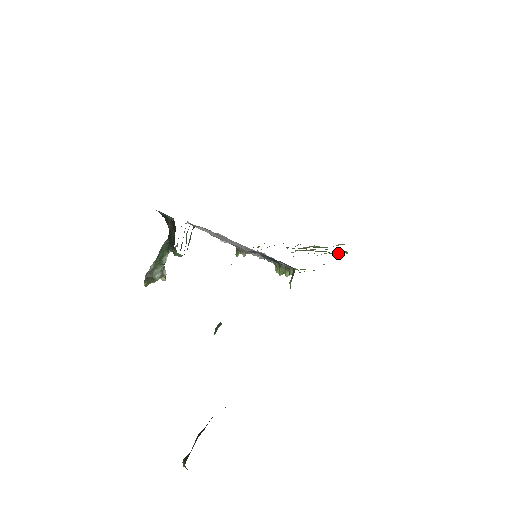
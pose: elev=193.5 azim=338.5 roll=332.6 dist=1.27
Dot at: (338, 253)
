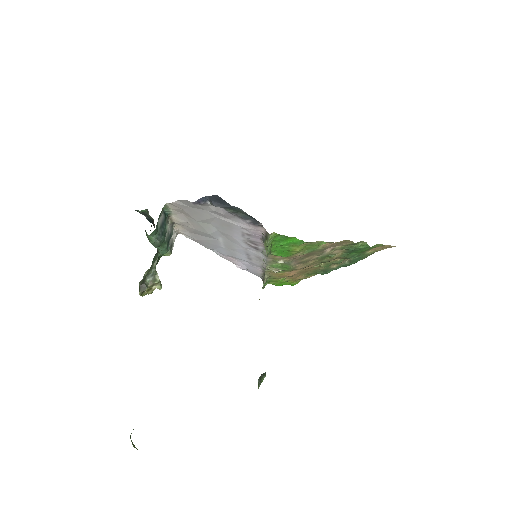
Dot at: (356, 246)
